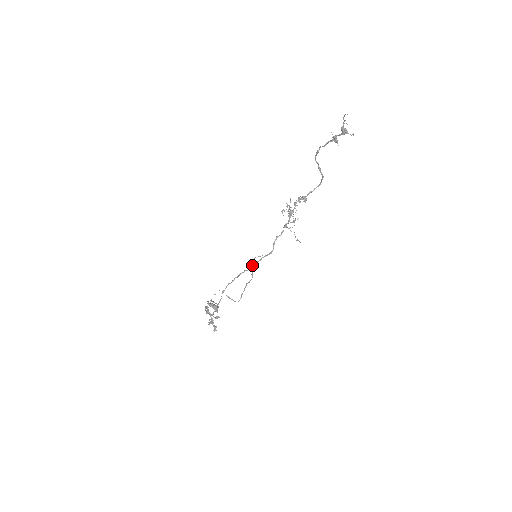
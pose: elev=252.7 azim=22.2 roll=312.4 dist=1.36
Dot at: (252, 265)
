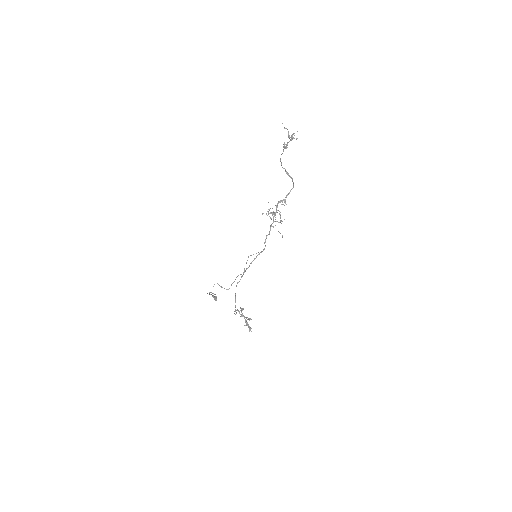
Dot at: (251, 263)
